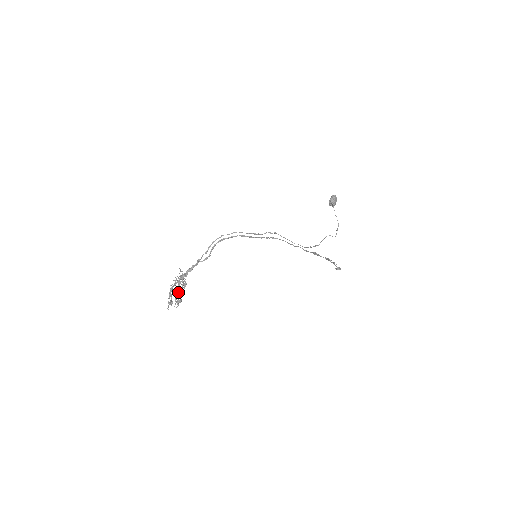
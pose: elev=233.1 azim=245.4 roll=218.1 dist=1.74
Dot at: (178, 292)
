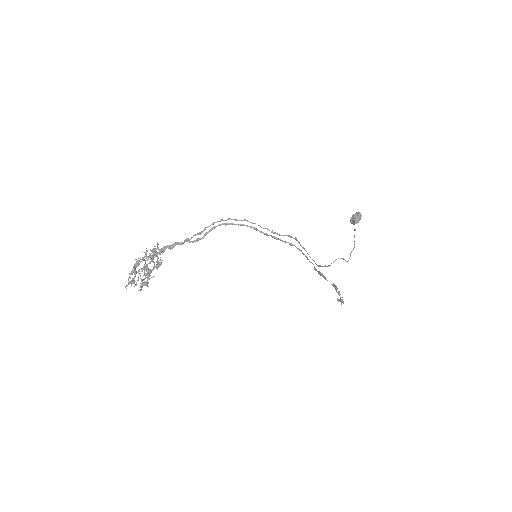
Dot at: (147, 272)
